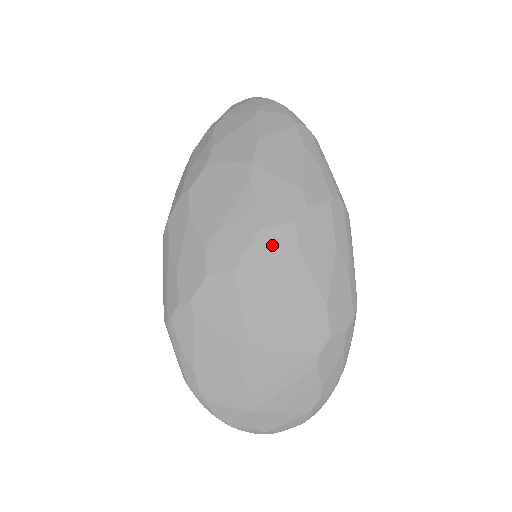
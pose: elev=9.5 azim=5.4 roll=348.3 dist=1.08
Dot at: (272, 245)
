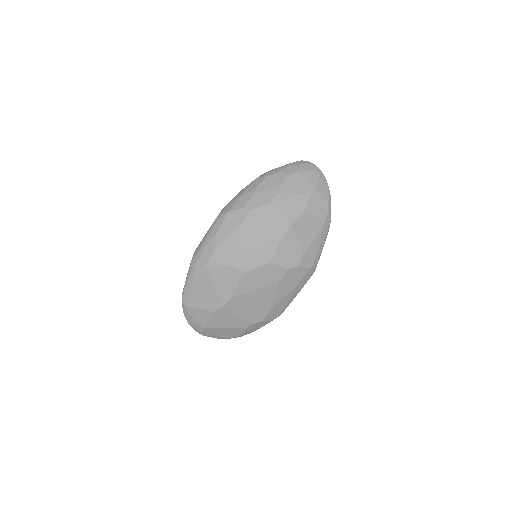
Dot at: (269, 273)
